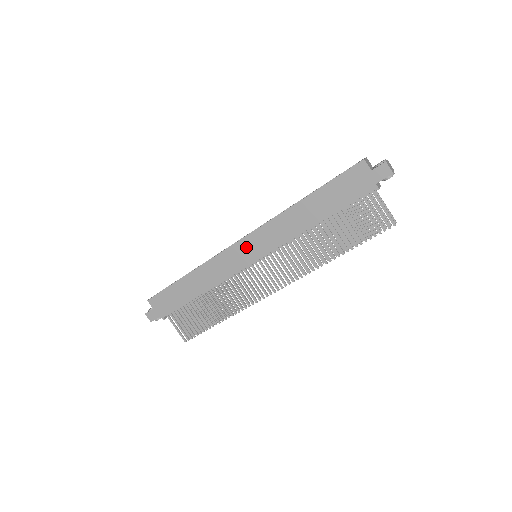
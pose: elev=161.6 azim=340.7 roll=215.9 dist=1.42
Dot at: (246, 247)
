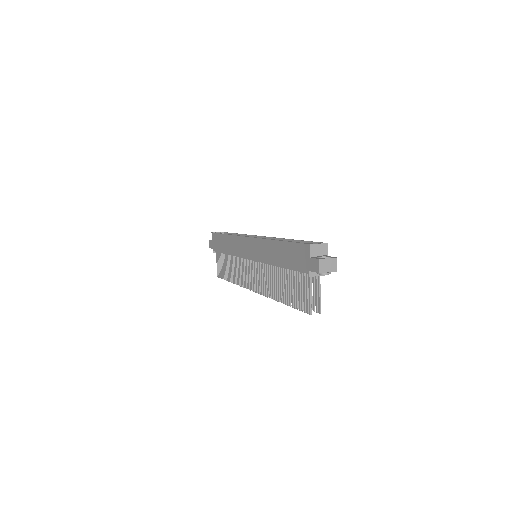
Dot at: (249, 245)
